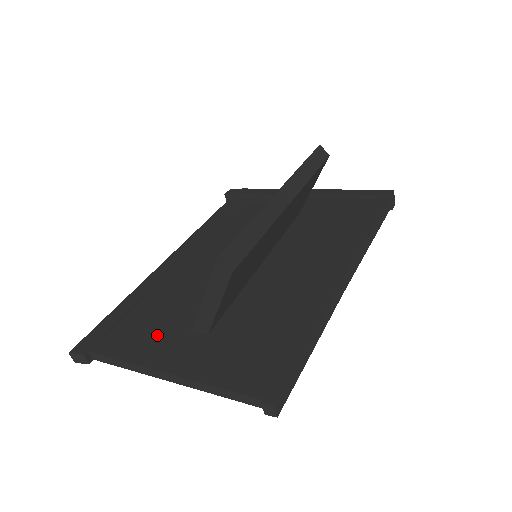
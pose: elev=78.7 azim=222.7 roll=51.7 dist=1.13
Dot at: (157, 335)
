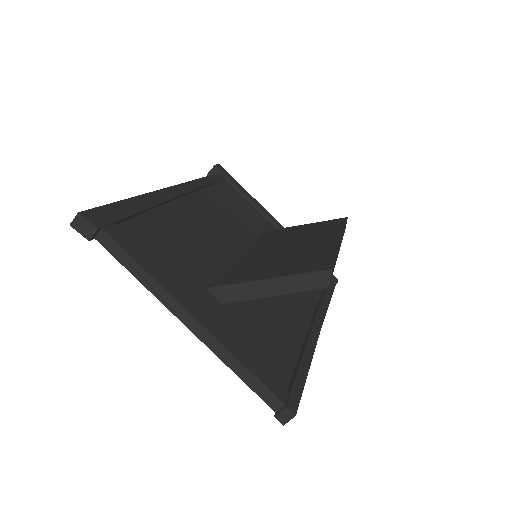
Dot at: (173, 266)
